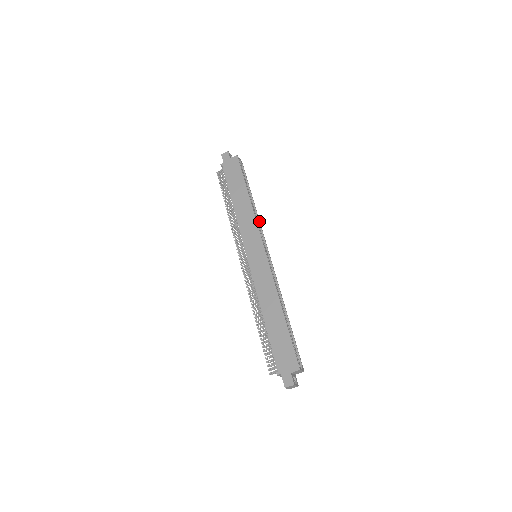
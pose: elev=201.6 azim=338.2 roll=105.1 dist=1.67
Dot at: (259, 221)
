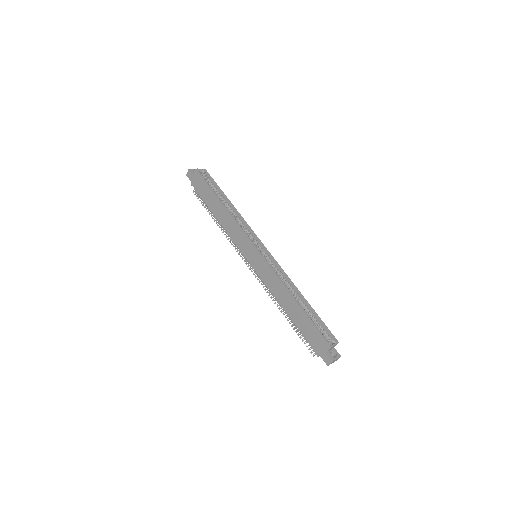
Dot at: (244, 221)
